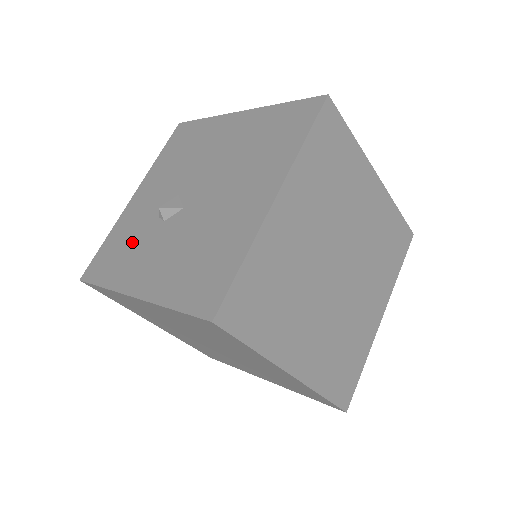
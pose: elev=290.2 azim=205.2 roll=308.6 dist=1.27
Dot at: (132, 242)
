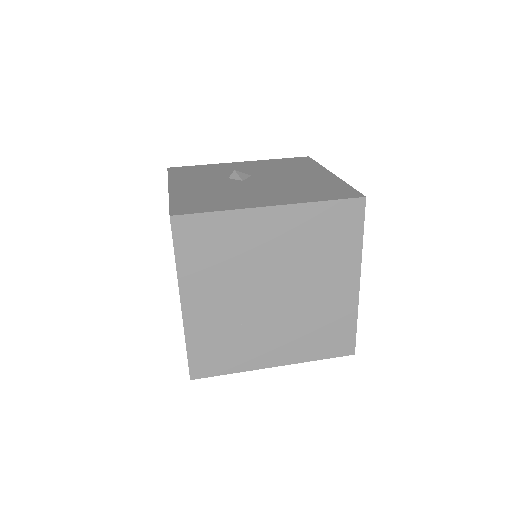
Dot at: (206, 174)
